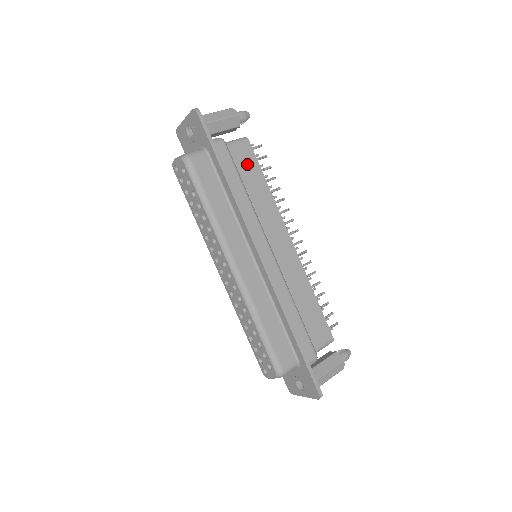
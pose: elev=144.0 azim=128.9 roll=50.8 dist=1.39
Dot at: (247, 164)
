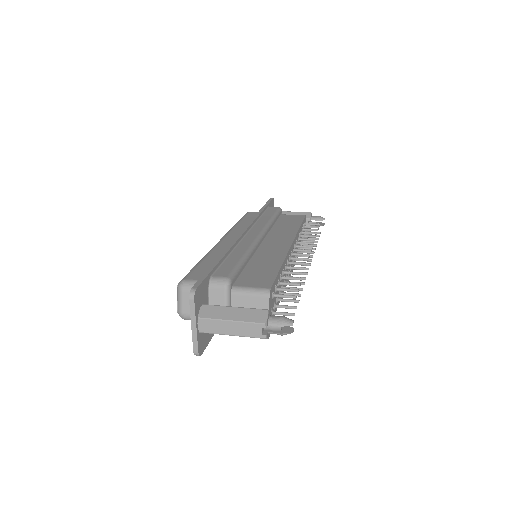
Dot at: (292, 220)
